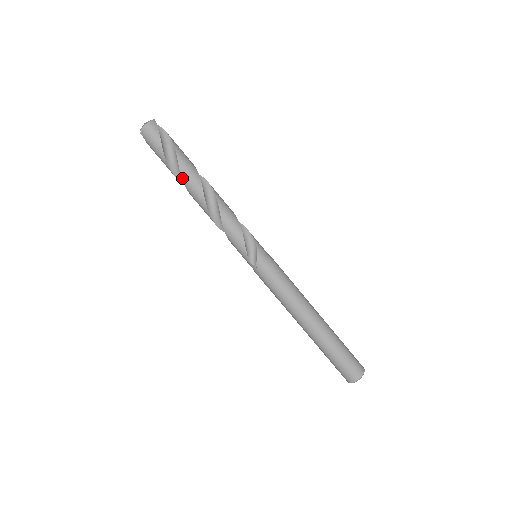
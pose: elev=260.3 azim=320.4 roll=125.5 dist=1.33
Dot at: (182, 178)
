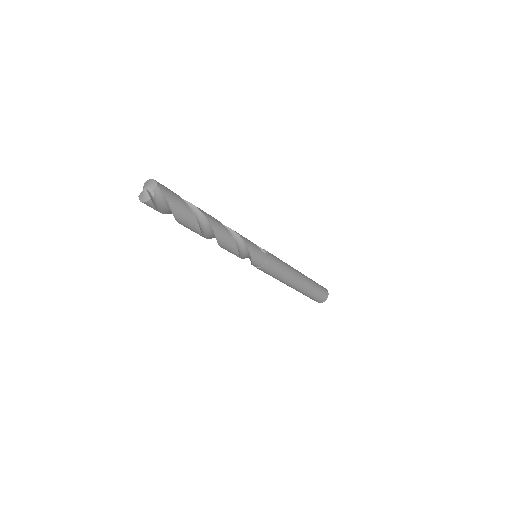
Dot at: occluded
